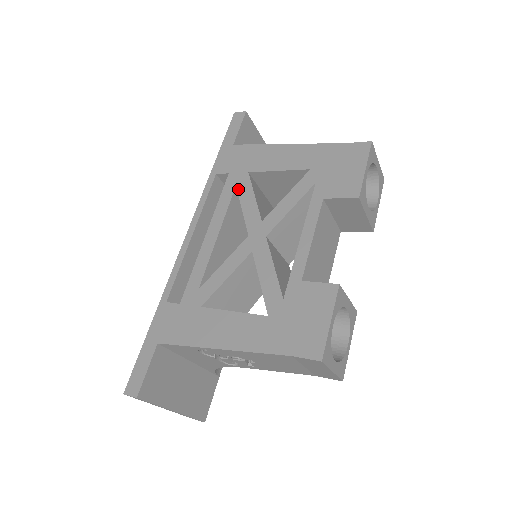
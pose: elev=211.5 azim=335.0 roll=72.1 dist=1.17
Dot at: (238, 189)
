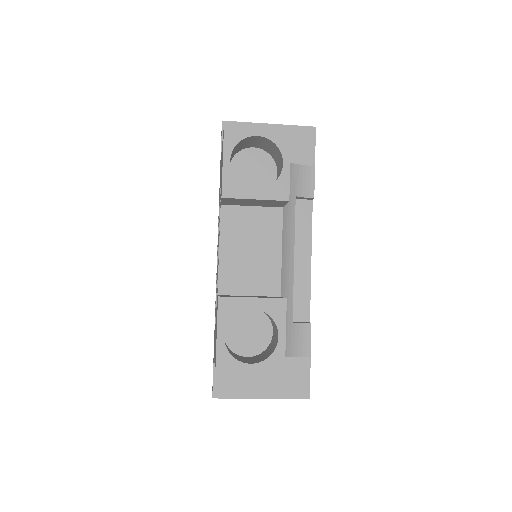
Dot at: occluded
